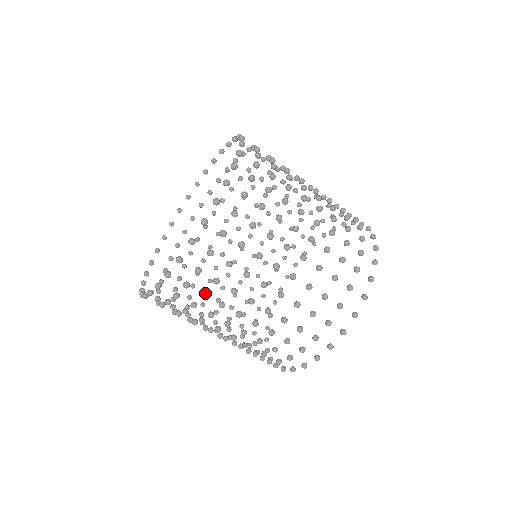
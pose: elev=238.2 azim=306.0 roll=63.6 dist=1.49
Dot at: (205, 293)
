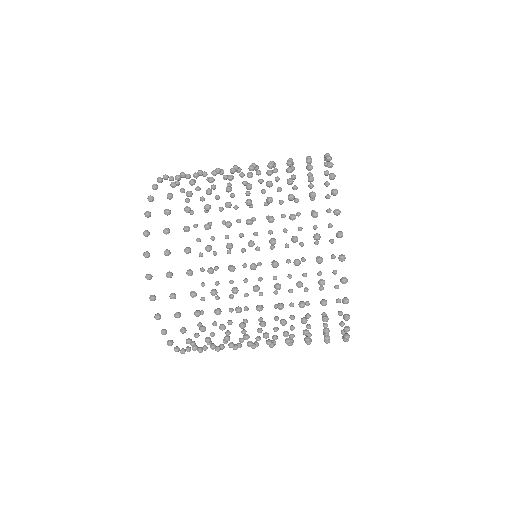
Dot at: (191, 292)
